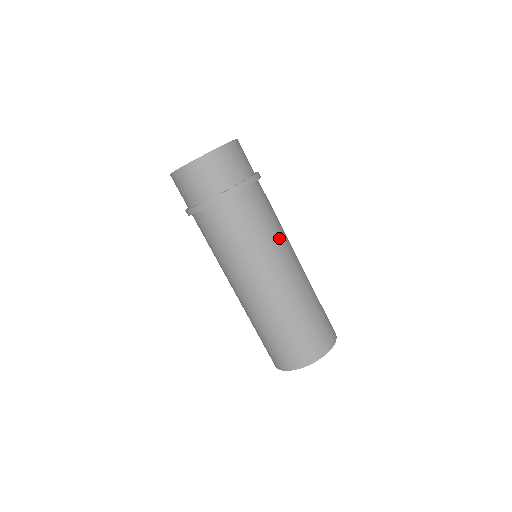
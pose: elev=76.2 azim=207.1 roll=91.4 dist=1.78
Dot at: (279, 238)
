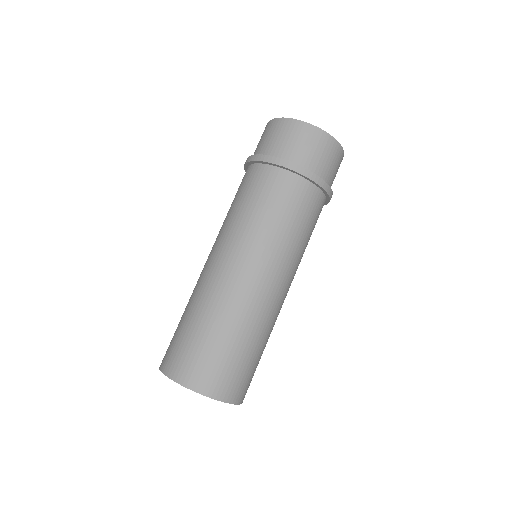
Dot at: (292, 253)
